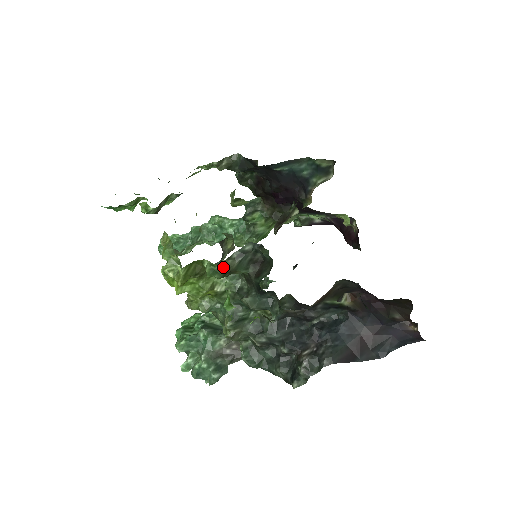
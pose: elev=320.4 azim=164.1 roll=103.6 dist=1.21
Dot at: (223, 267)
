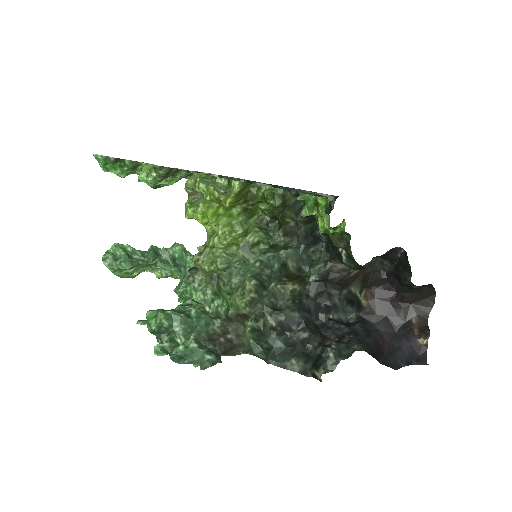
Dot at: (284, 195)
